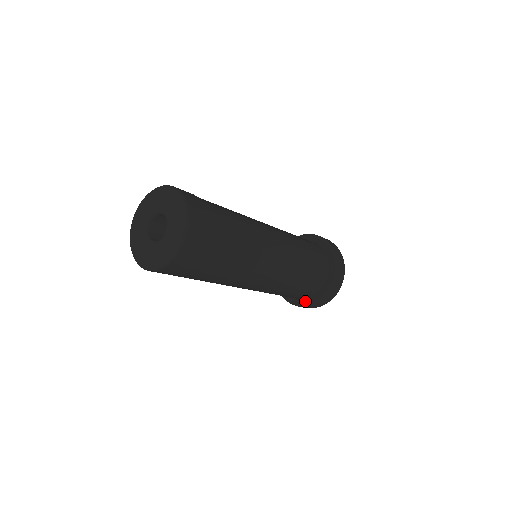
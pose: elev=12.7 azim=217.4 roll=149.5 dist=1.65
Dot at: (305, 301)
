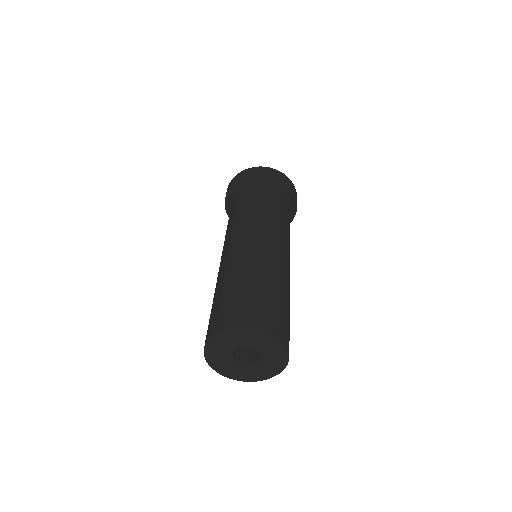
Dot at: occluded
